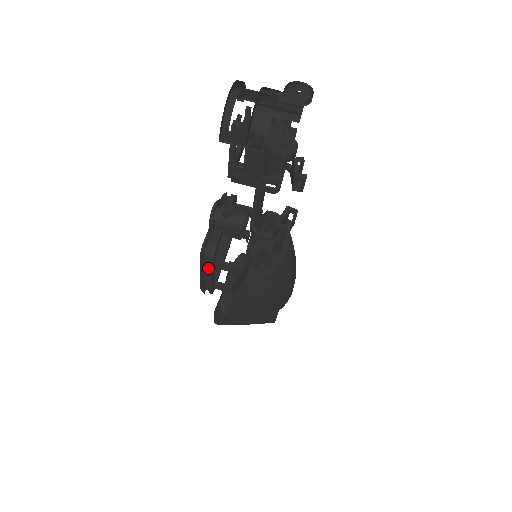
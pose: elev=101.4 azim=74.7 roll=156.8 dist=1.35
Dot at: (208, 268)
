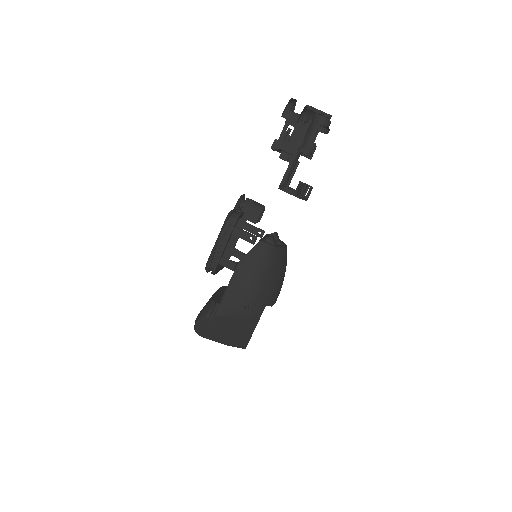
Dot at: (228, 231)
